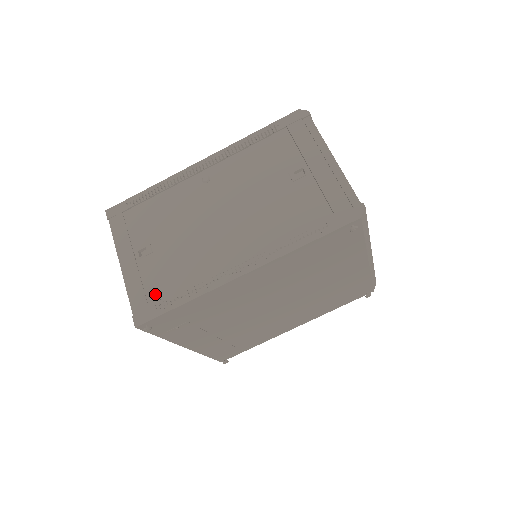
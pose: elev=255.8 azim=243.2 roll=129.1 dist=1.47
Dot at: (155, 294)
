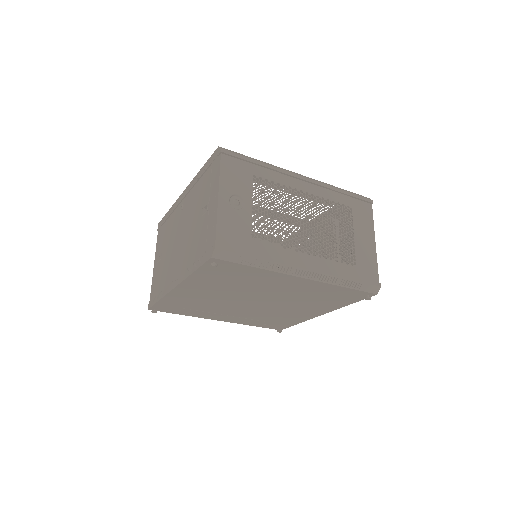
Dot at: (156, 290)
